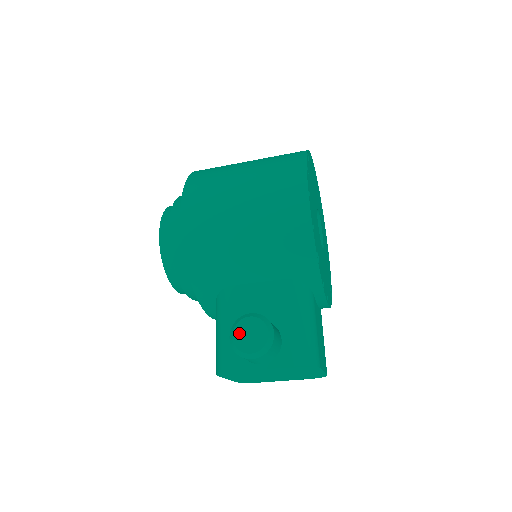
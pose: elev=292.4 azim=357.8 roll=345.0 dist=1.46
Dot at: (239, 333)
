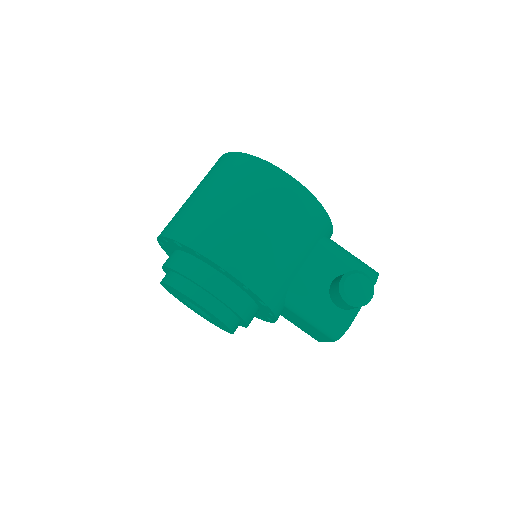
Dot at: (352, 294)
